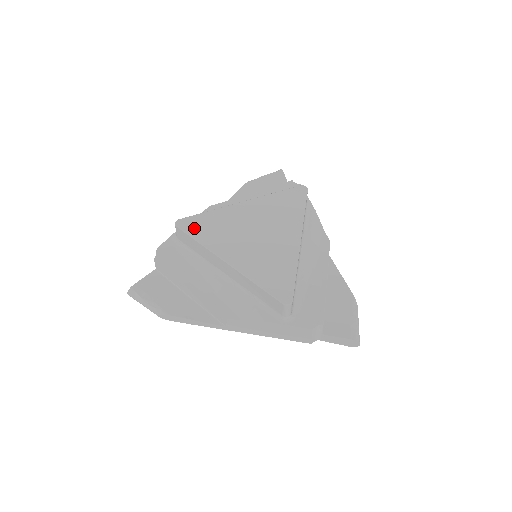
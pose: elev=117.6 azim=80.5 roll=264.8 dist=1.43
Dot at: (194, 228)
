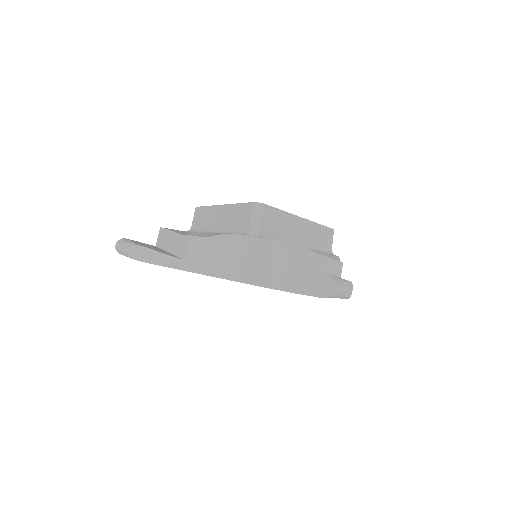
Dot at: occluded
